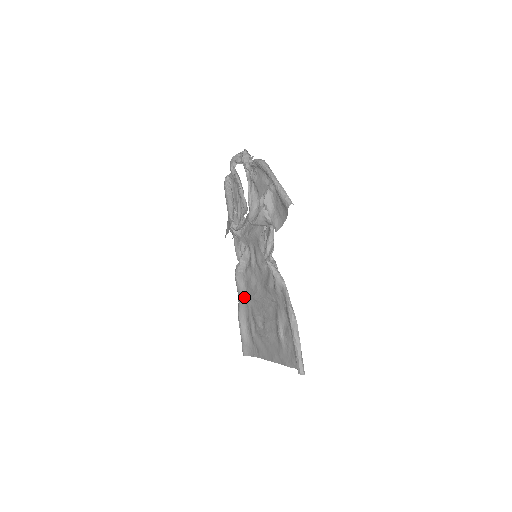
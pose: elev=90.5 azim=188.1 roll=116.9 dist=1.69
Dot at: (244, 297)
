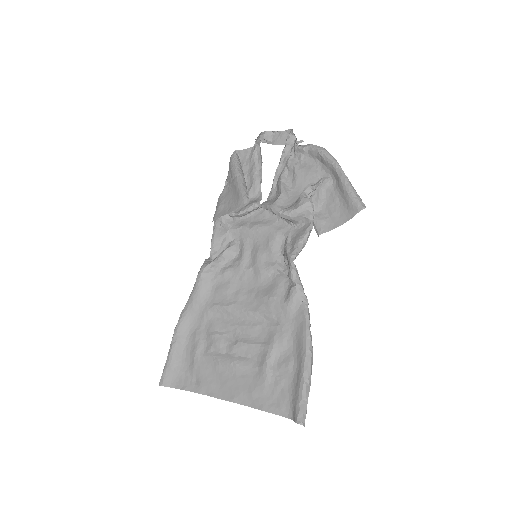
Dot at: (202, 304)
